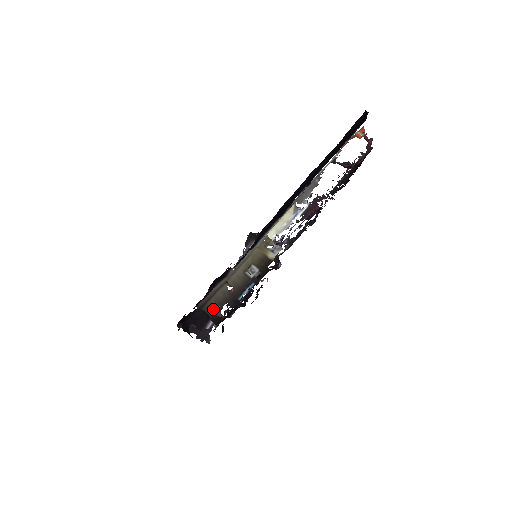
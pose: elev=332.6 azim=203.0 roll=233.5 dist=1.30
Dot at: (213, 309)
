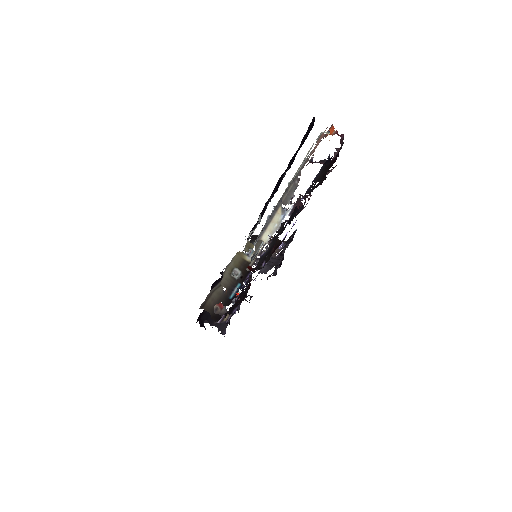
Dot at: (212, 308)
